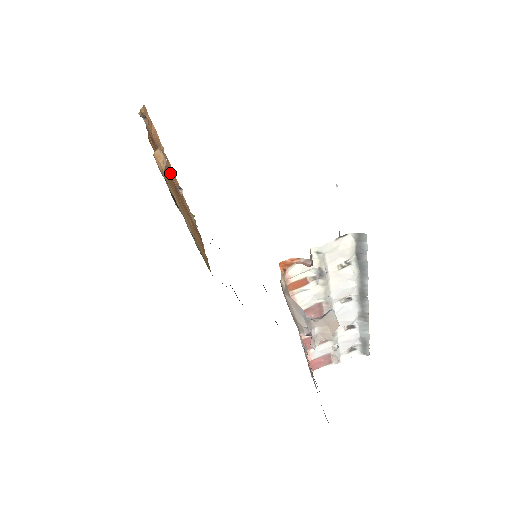
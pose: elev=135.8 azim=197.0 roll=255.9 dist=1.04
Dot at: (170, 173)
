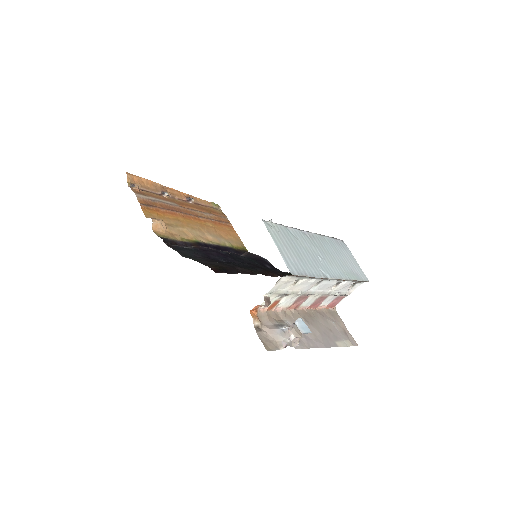
Dot at: (174, 205)
